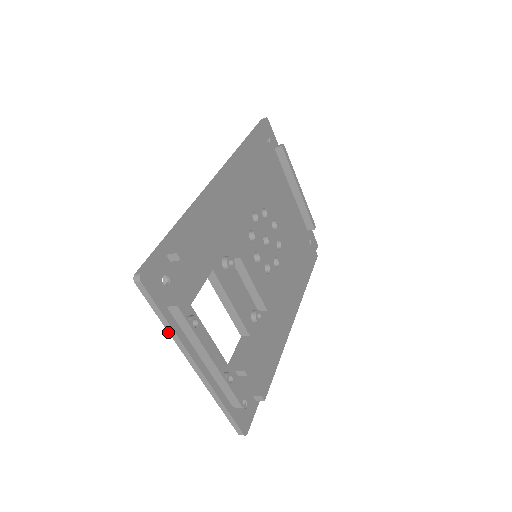
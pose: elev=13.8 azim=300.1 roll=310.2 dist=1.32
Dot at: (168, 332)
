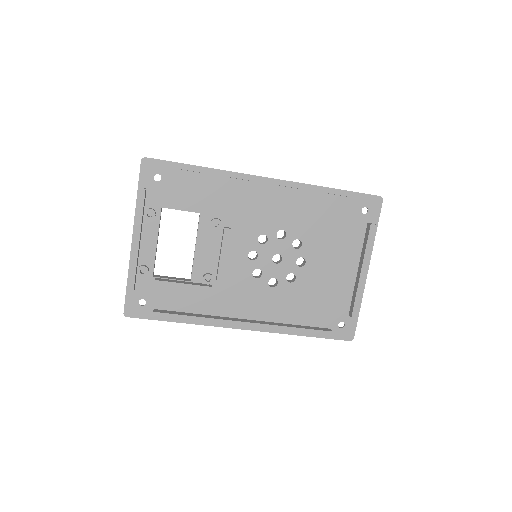
Dot at: (137, 204)
